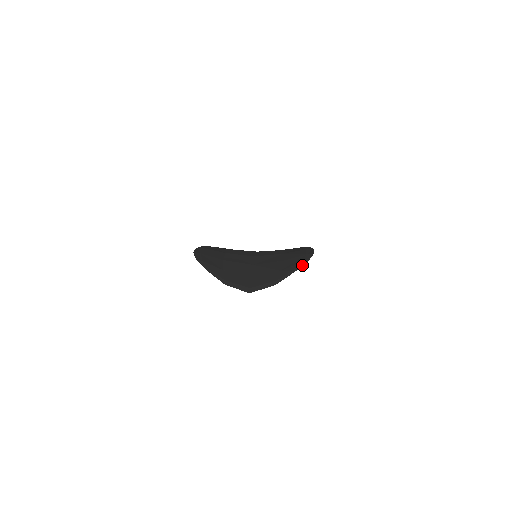
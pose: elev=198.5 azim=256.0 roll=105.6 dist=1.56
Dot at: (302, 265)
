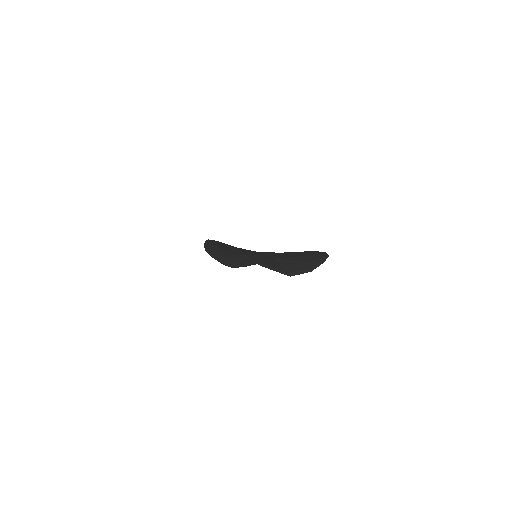
Dot at: occluded
